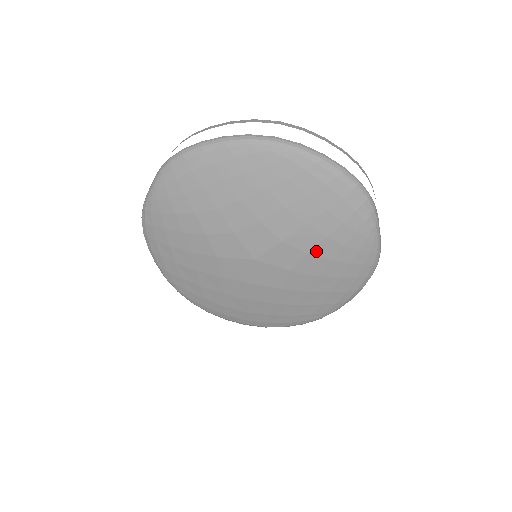
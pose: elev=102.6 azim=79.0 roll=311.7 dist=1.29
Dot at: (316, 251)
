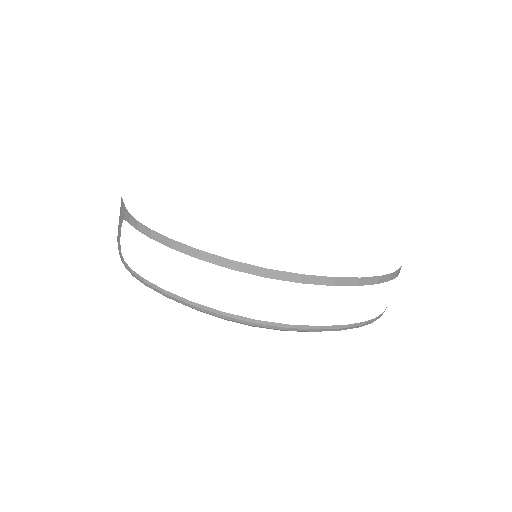
Dot at: occluded
